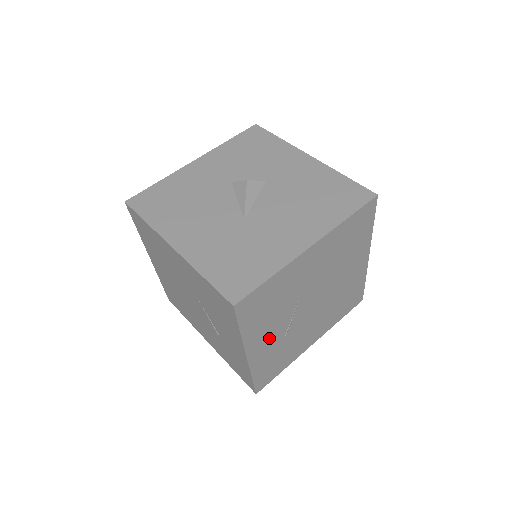
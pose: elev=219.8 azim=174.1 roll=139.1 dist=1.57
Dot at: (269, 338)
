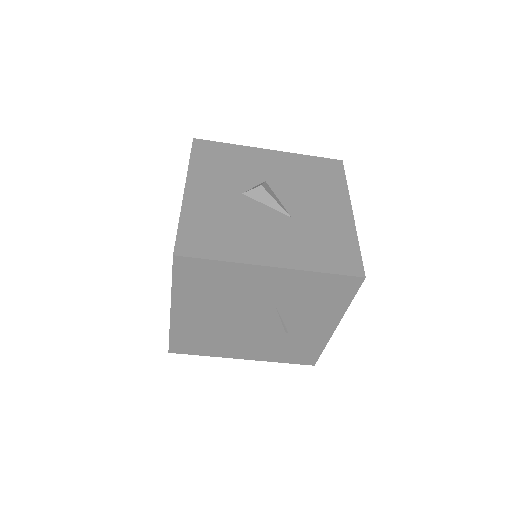
Dot at: occluded
